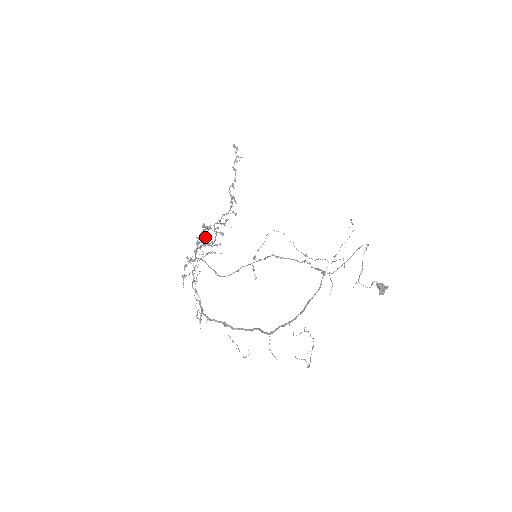
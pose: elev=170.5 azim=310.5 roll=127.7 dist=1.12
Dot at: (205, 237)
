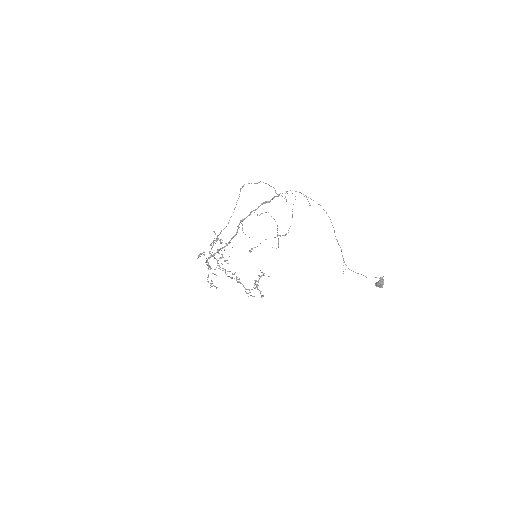
Dot at: (221, 258)
